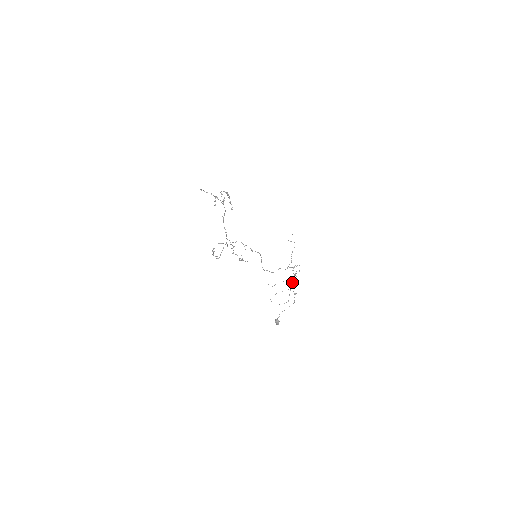
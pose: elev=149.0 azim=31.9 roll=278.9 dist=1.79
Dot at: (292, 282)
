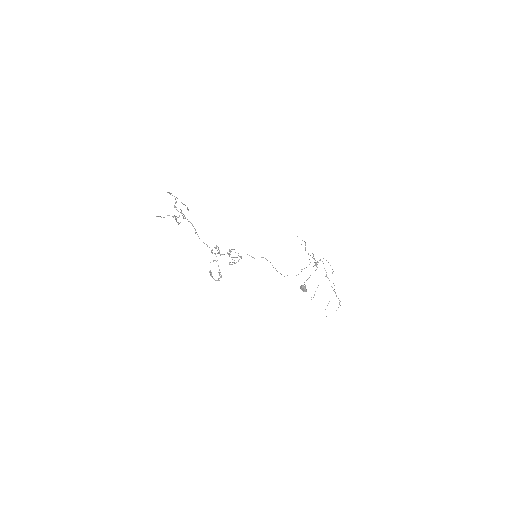
Dot at: occluded
